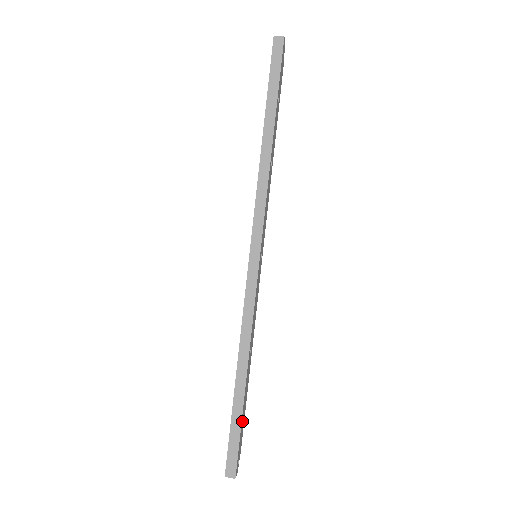
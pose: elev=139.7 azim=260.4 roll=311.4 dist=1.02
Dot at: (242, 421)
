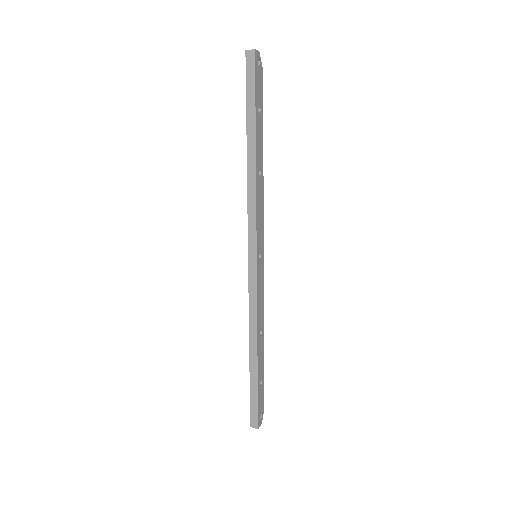
Dot at: (259, 387)
